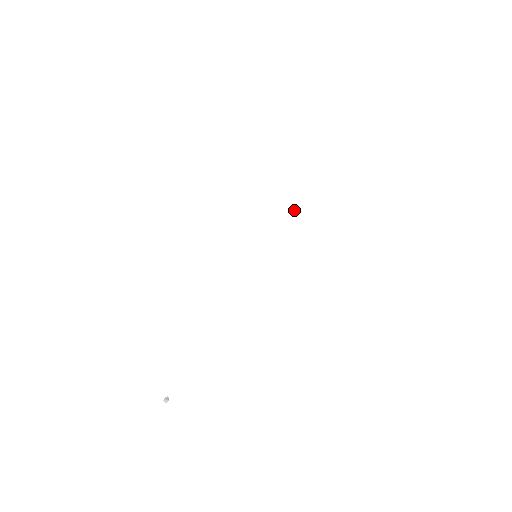
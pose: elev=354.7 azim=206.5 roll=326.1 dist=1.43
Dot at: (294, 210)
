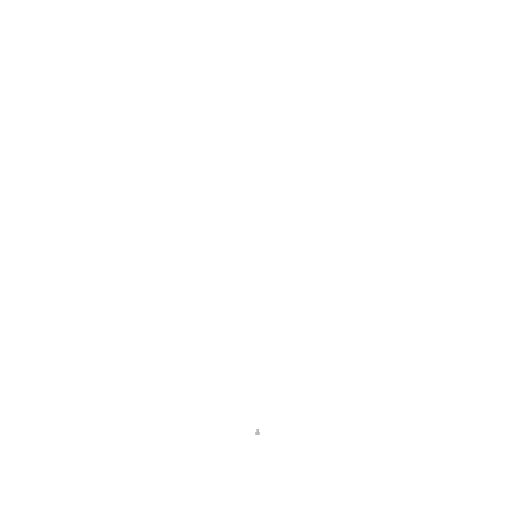
Dot at: (246, 204)
